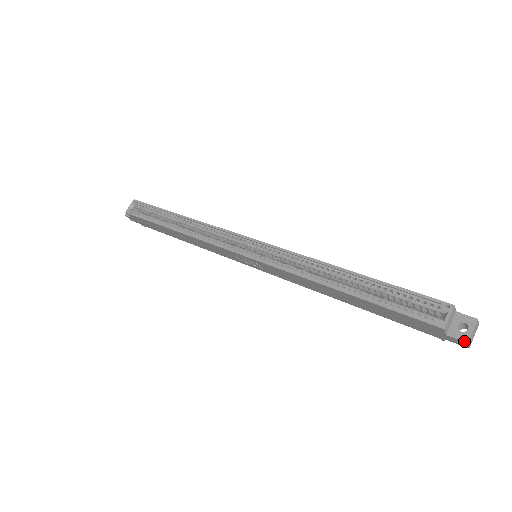
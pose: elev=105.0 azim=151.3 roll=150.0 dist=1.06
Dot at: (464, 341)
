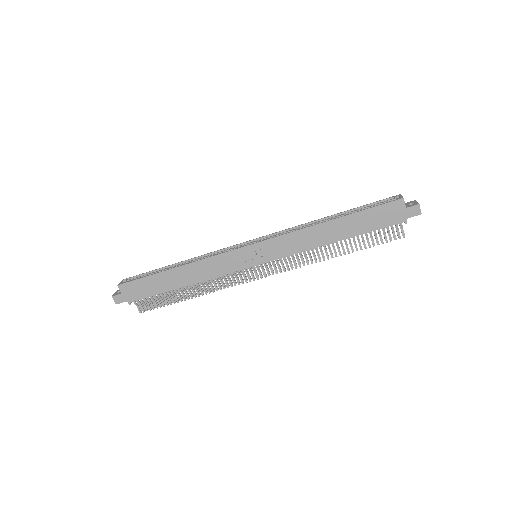
Dot at: (417, 204)
